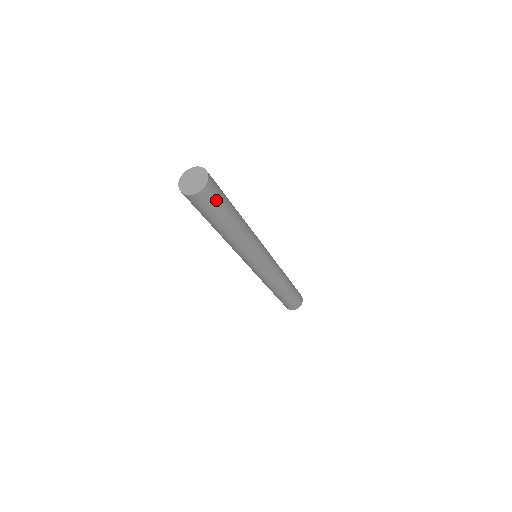
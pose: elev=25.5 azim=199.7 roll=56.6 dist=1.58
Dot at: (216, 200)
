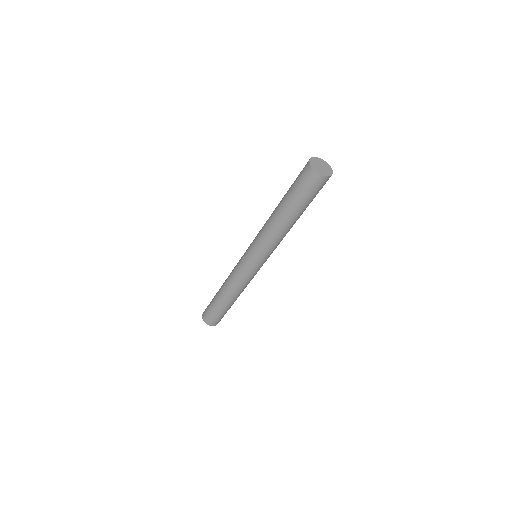
Dot at: occluded
